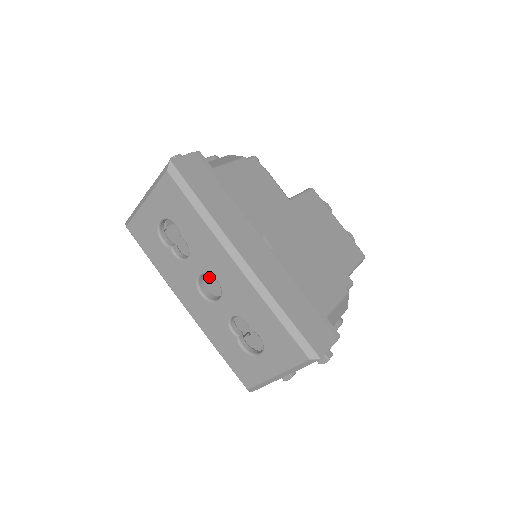
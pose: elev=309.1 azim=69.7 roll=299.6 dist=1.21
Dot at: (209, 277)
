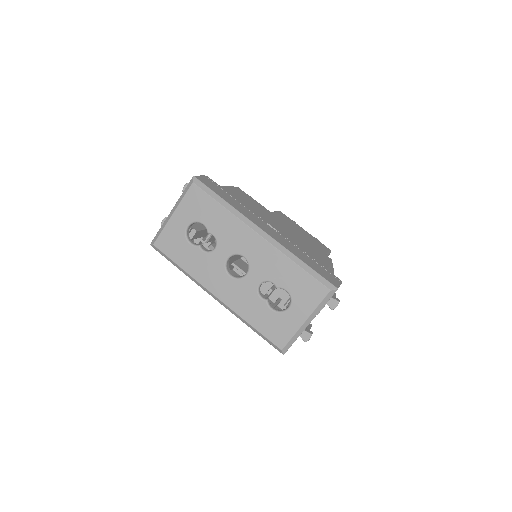
Dot at: occluded
